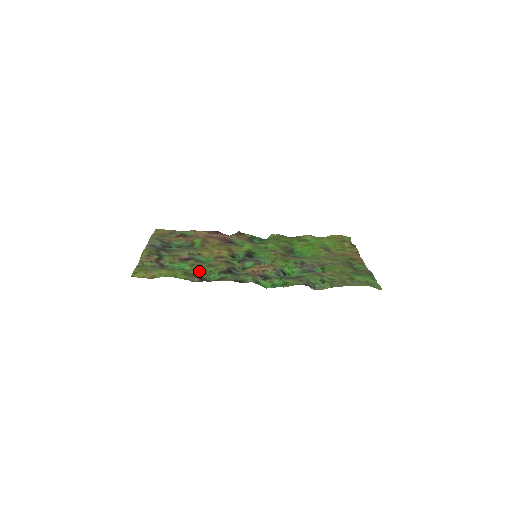
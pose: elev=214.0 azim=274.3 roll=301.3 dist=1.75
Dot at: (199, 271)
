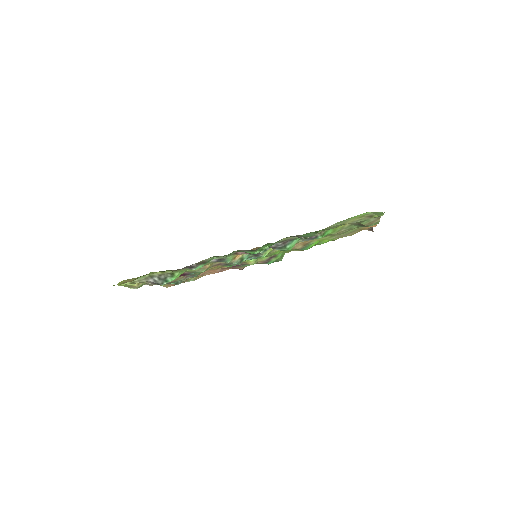
Dot at: occluded
